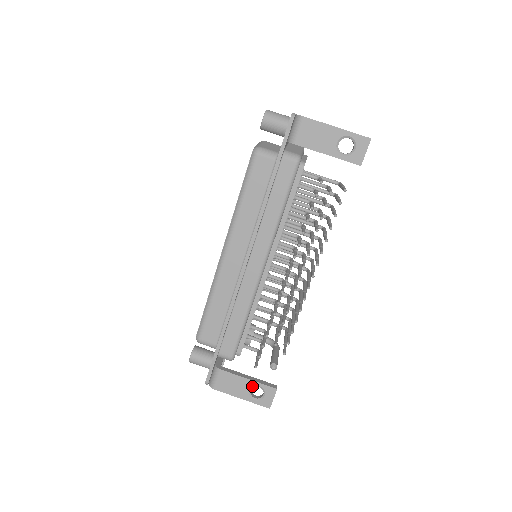
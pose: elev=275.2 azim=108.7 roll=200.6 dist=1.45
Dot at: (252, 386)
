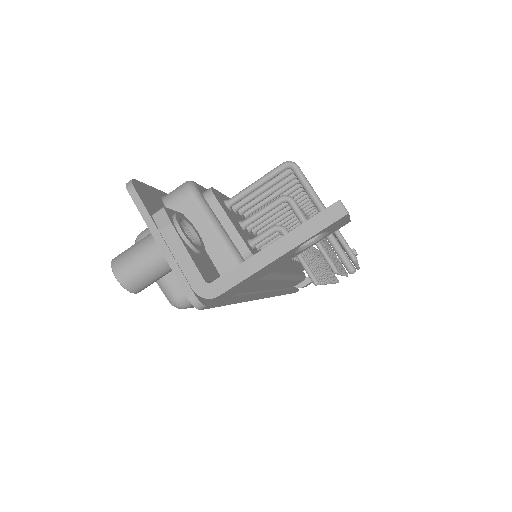
Dot at: occluded
